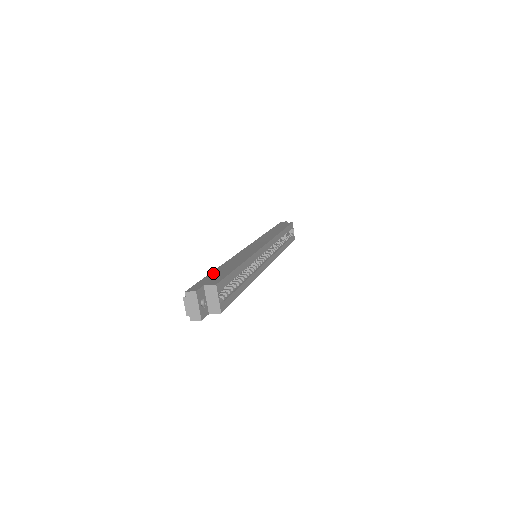
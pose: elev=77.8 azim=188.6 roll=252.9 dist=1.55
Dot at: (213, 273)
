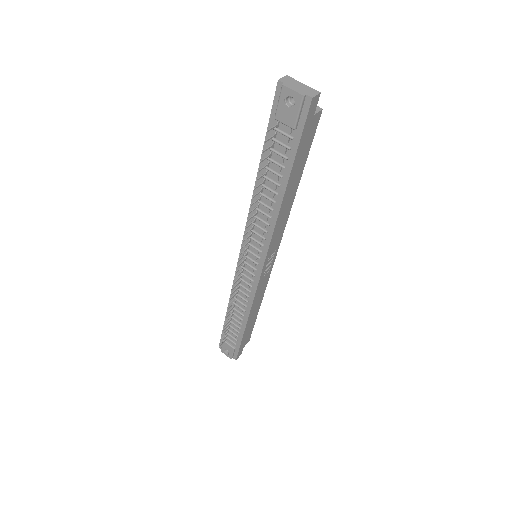
Dot at: (265, 148)
